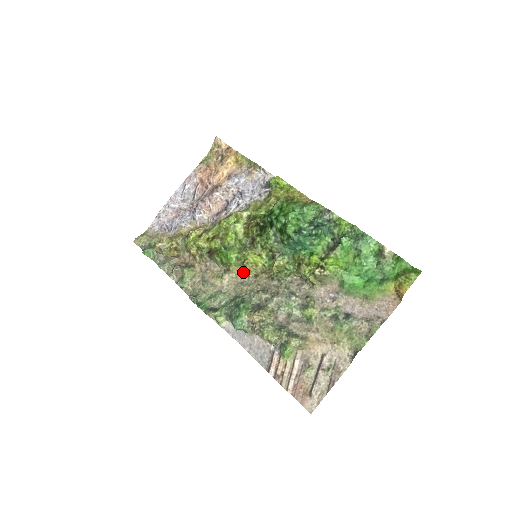
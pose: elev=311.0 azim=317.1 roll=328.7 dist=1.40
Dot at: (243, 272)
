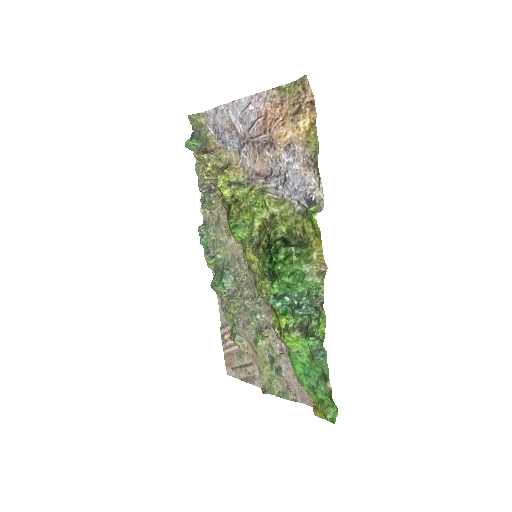
Dot at: occluded
